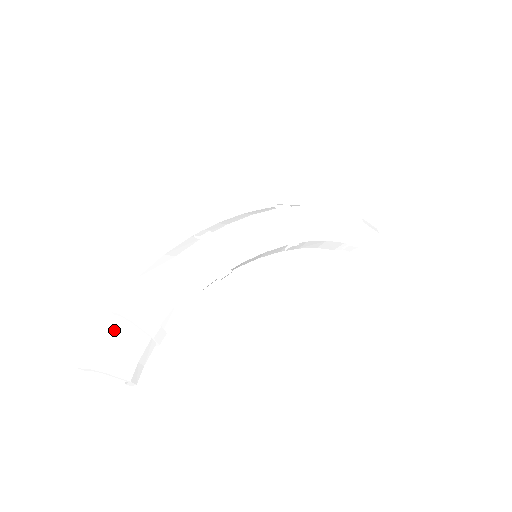
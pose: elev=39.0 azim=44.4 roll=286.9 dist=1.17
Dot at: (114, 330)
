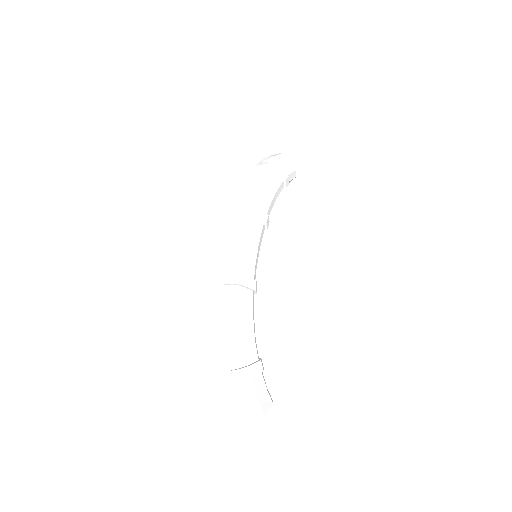
Dot at: (247, 391)
